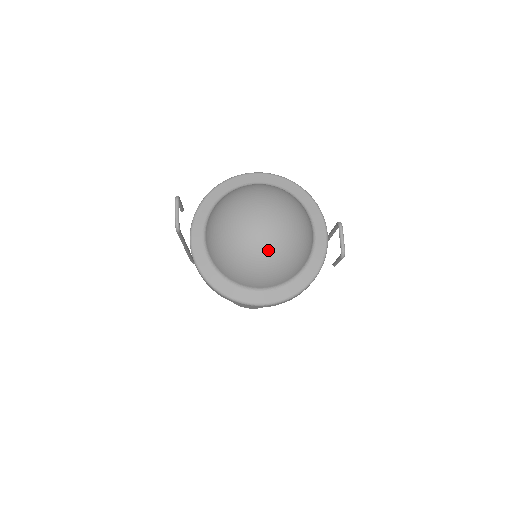
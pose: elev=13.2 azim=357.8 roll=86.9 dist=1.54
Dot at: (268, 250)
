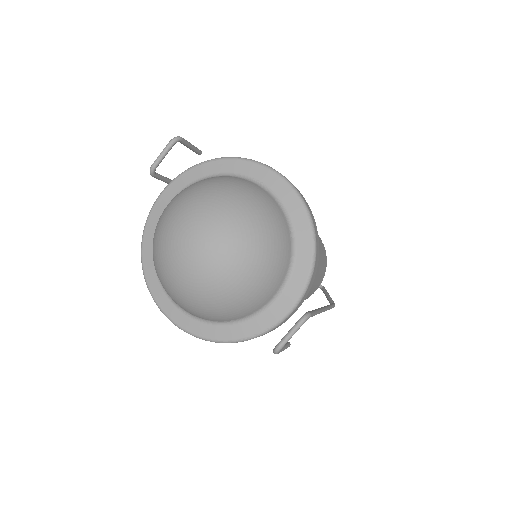
Dot at: (183, 277)
